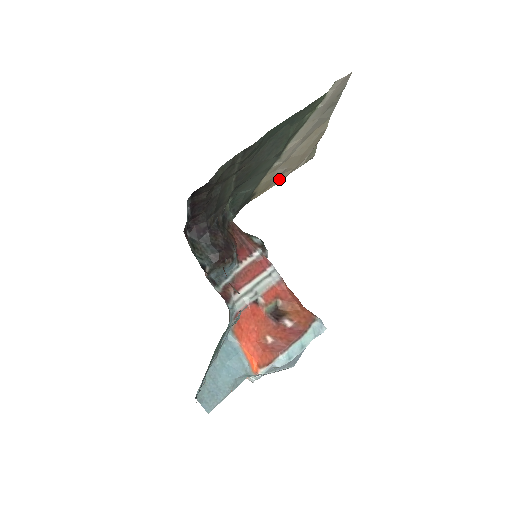
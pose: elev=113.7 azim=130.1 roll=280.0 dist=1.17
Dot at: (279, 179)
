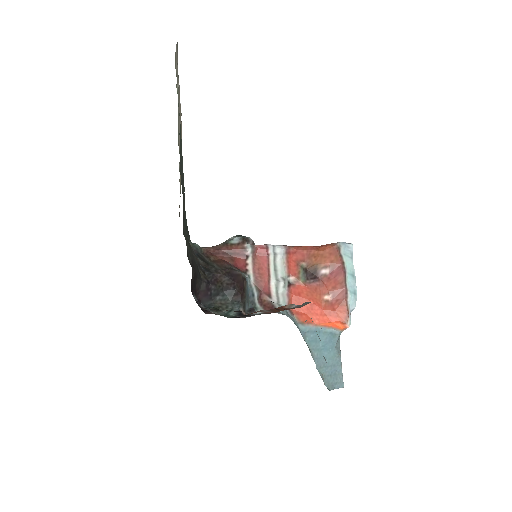
Dot at: occluded
